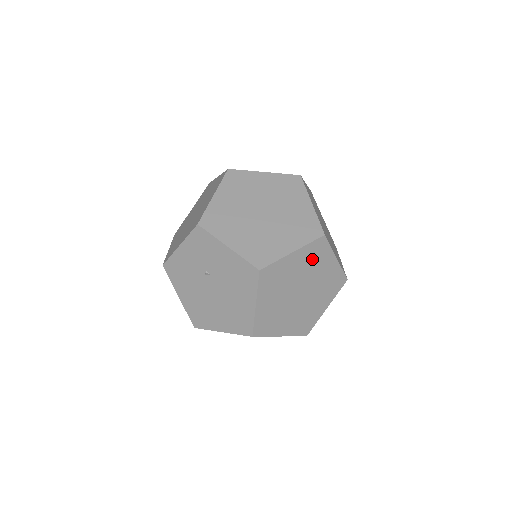
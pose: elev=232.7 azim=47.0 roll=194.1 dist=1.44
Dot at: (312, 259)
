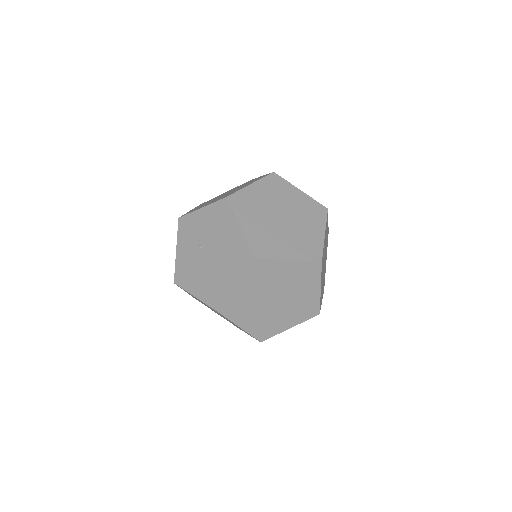
Dot at: (275, 190)
